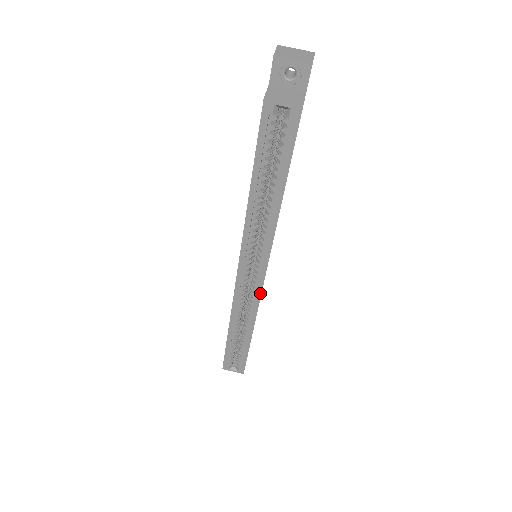
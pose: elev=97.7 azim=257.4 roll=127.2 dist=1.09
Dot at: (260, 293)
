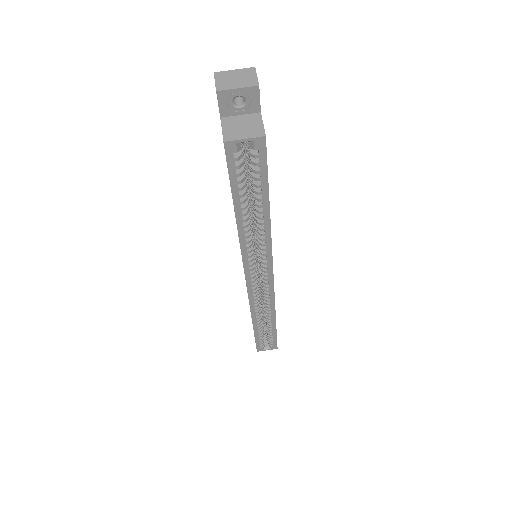
Dot at: (273, 289)
